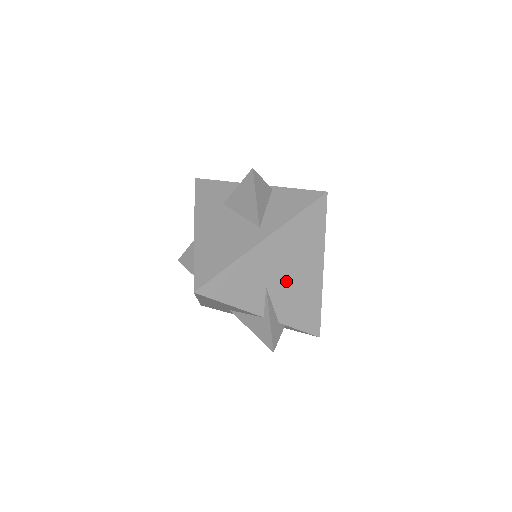
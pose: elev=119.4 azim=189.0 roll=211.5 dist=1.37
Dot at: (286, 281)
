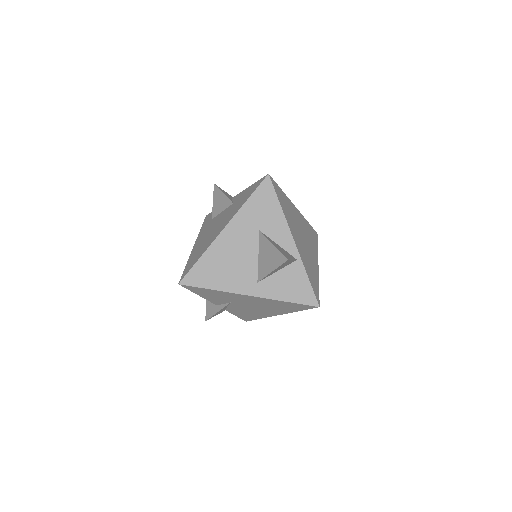
Dot at: (247, 307)
